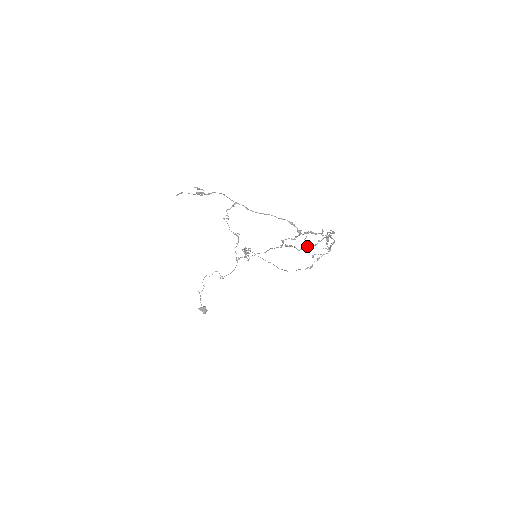
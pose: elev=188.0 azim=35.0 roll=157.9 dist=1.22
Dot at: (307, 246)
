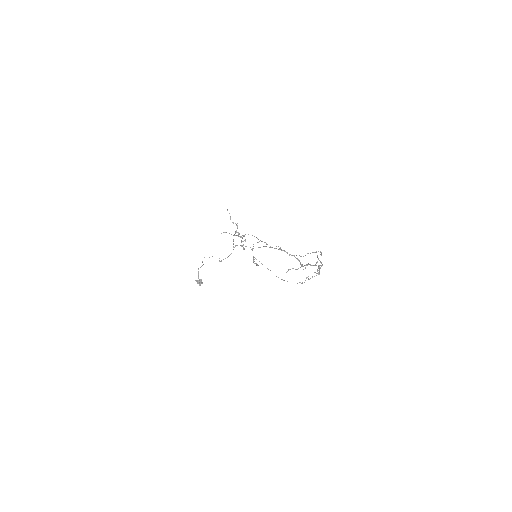
Dot at: occluded
